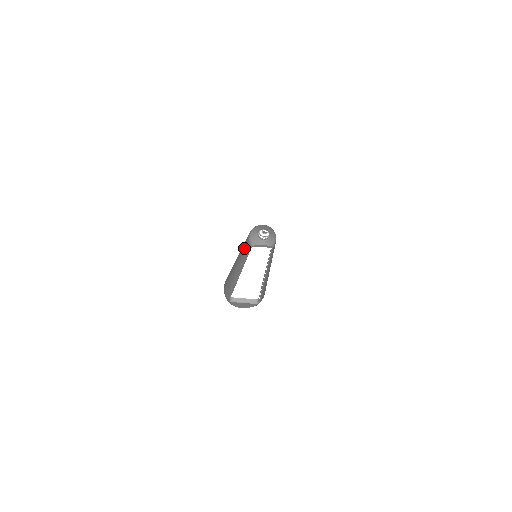
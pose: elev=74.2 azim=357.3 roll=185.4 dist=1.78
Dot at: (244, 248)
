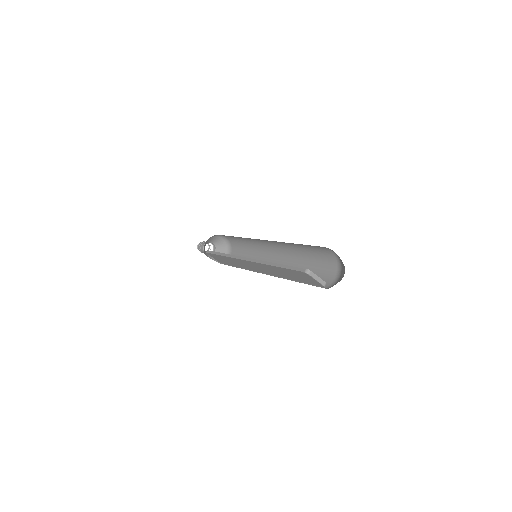
Dot at: occluded
